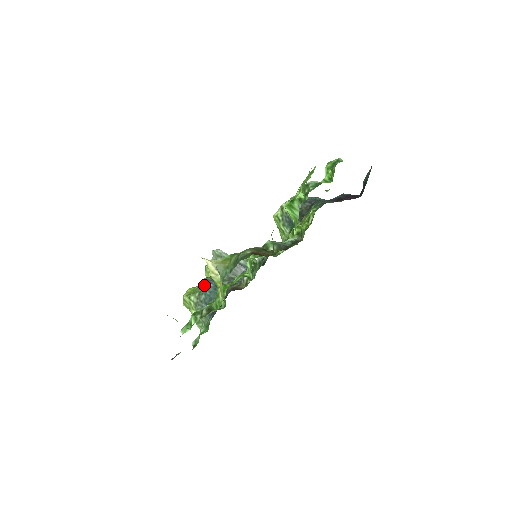
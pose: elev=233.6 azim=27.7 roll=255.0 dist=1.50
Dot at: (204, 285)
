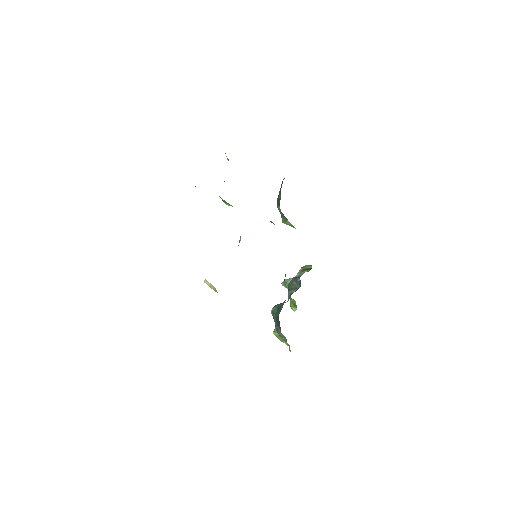
Dot at: (271, 312)
